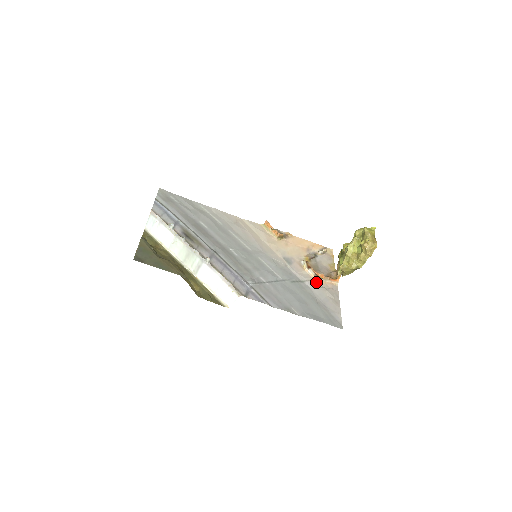
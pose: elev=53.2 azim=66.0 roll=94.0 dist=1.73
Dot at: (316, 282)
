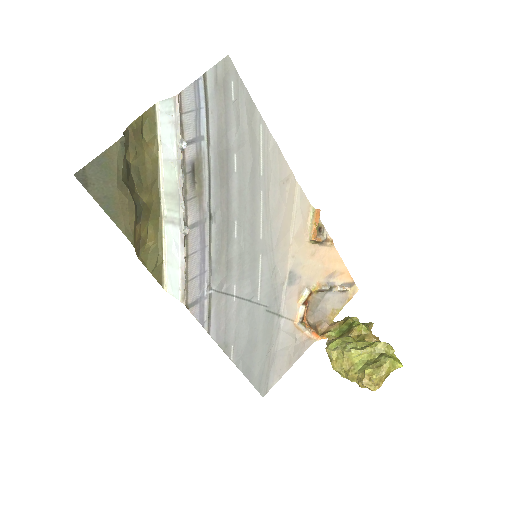
Dot at: (294, 326)
